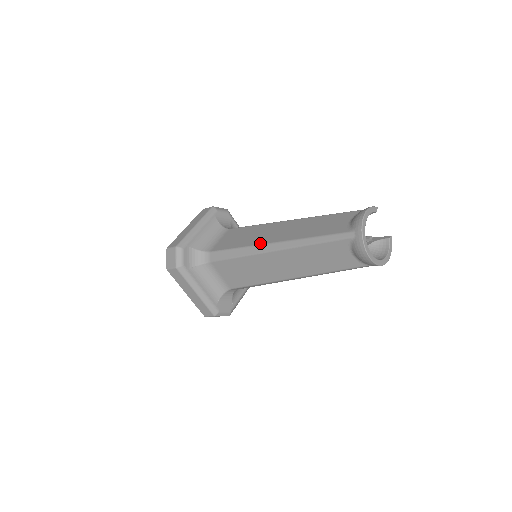
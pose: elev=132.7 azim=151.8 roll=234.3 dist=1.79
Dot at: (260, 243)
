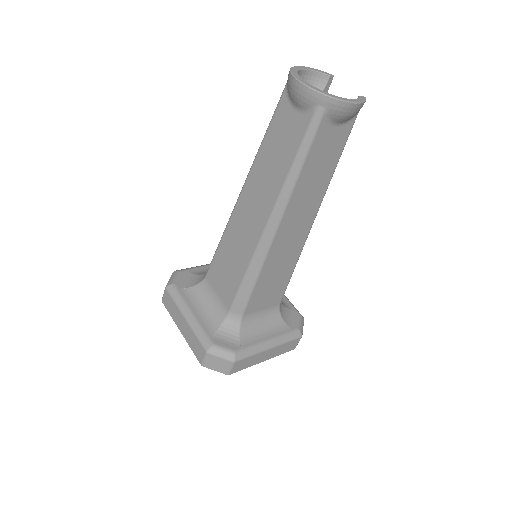
Dot at: occluded
